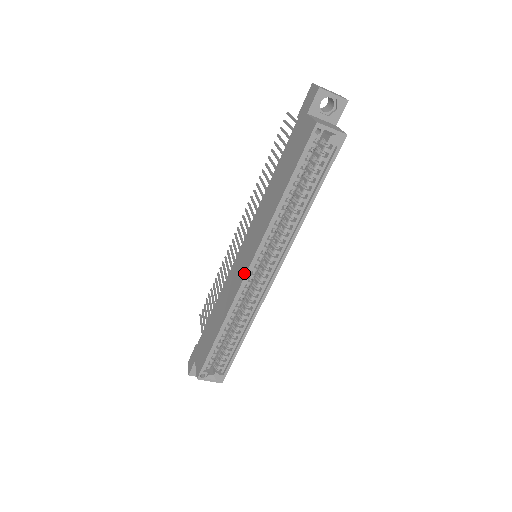
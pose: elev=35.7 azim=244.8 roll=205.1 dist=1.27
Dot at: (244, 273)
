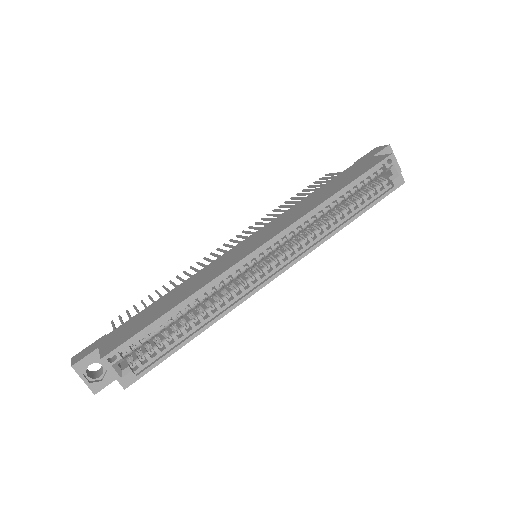
Dot at: (253, 249)
